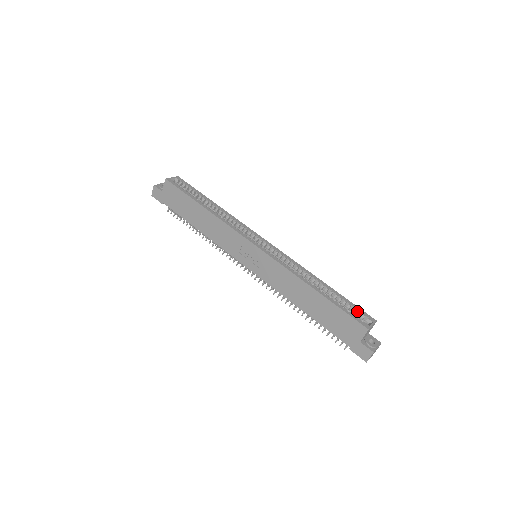
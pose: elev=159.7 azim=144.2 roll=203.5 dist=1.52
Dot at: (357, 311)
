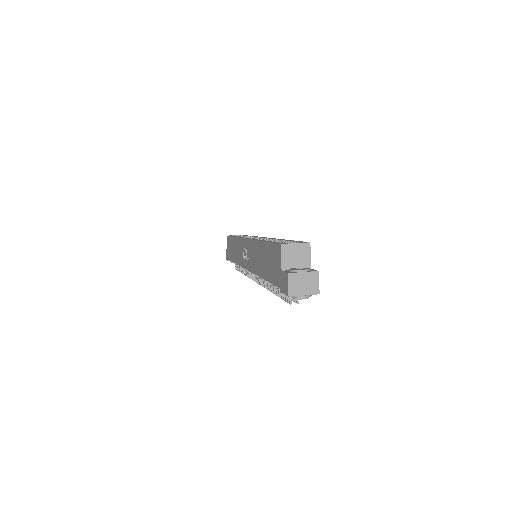
Dot at: occluded
